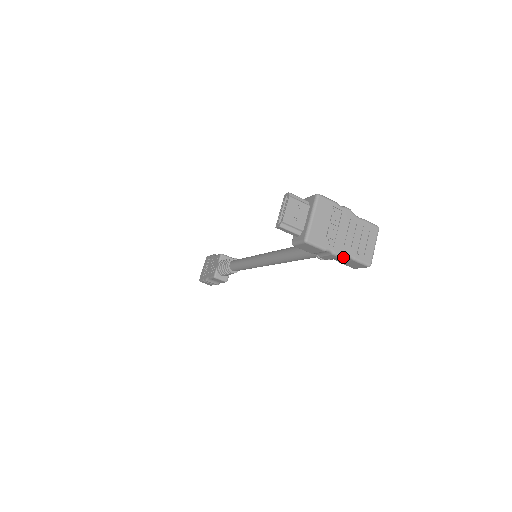
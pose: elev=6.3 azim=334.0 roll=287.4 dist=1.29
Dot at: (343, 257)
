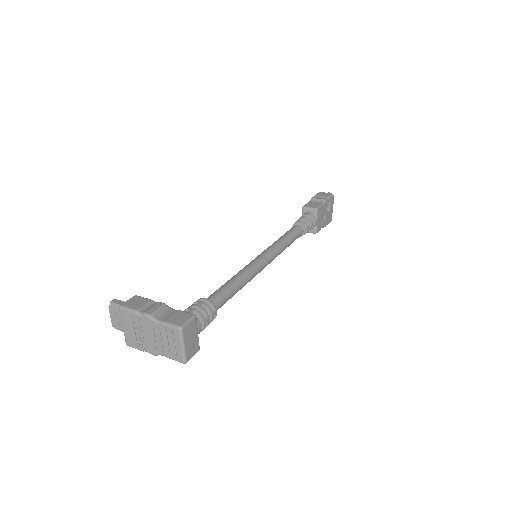
Dot at: occluded
